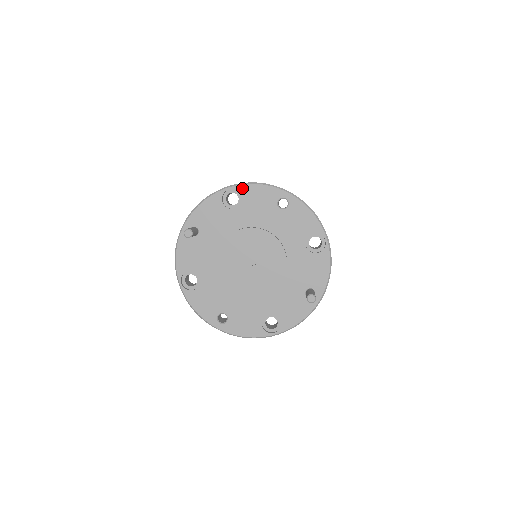
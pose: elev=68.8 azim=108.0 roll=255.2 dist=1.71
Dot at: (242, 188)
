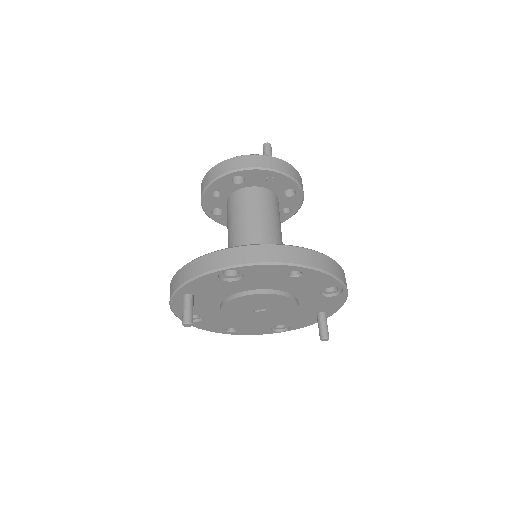
Dot at: (243, 269)
